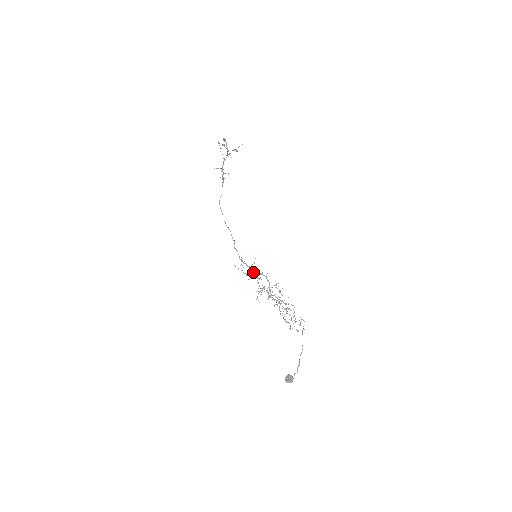
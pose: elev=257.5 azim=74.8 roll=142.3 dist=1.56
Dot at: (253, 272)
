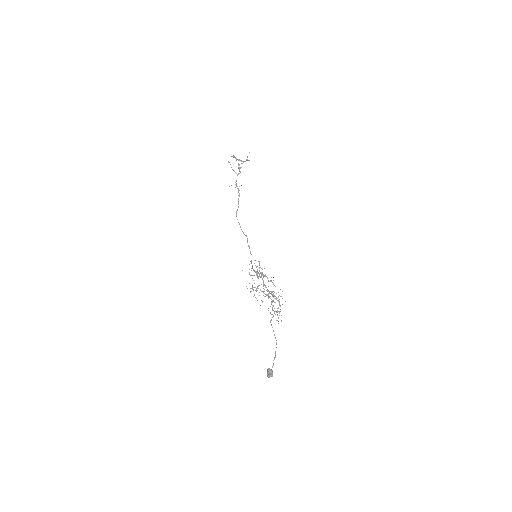
Dot at: occluded
